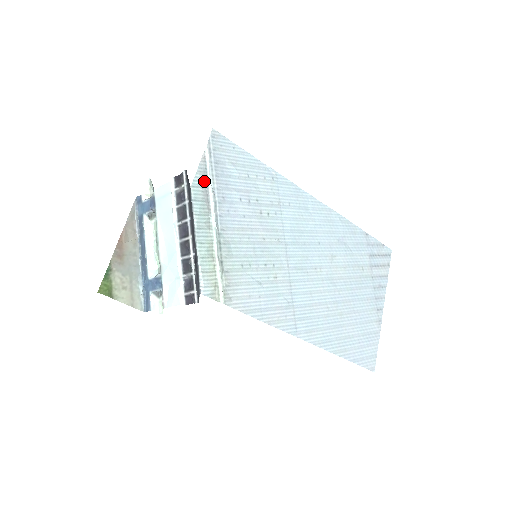
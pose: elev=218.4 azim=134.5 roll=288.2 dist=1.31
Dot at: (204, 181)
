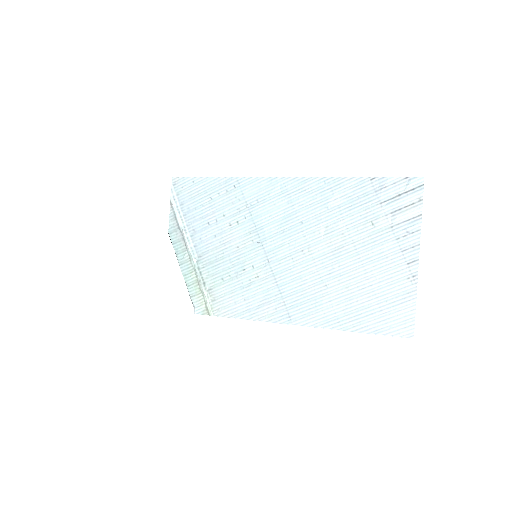
Dot at: (176, 225)
